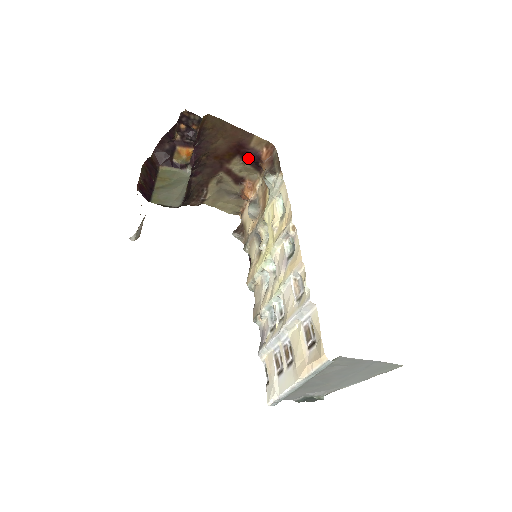
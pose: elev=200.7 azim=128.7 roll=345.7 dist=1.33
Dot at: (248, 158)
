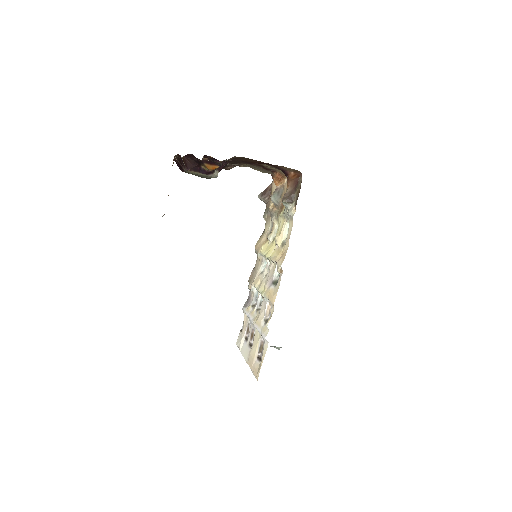
Dot at: (278, 168)
